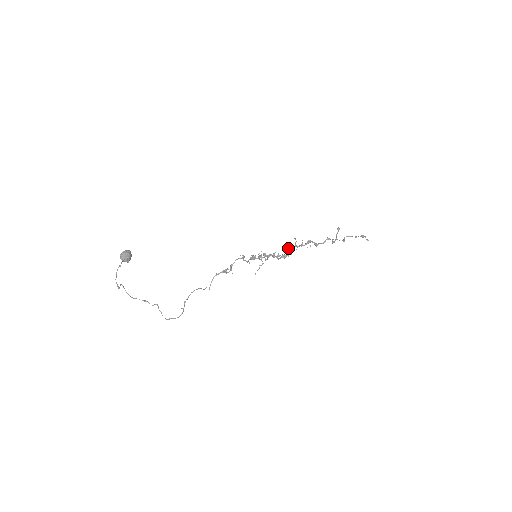
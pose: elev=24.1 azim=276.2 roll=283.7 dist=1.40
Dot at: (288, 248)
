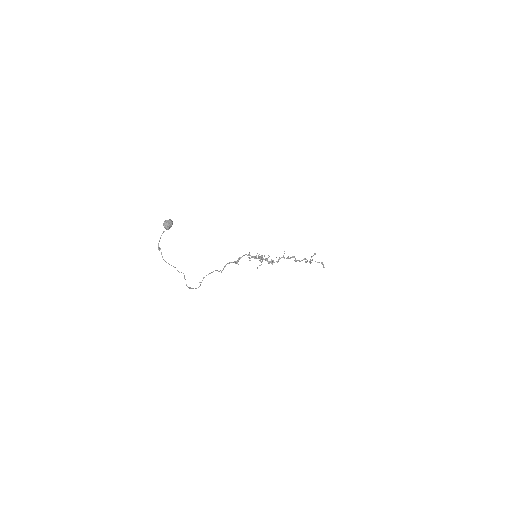
Dot at: occluded
